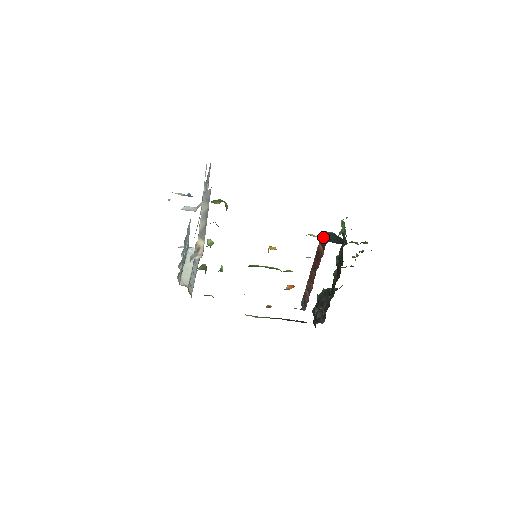
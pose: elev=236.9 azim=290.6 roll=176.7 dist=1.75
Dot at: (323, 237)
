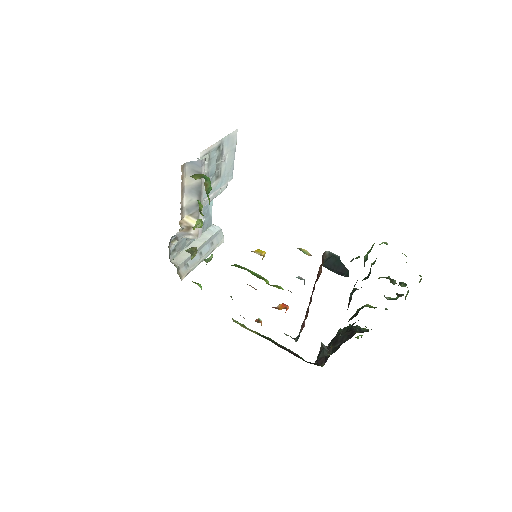
Dot at: (323, 258)
